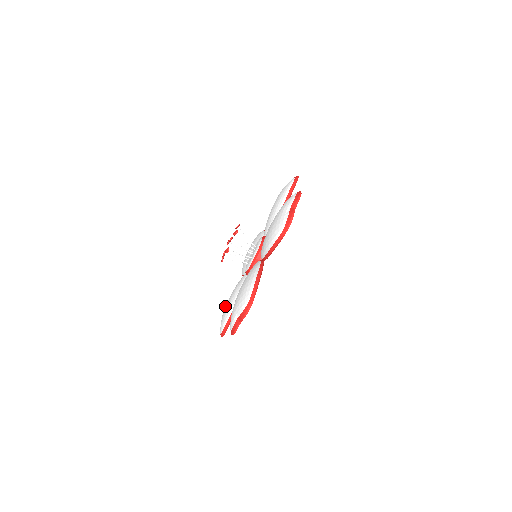
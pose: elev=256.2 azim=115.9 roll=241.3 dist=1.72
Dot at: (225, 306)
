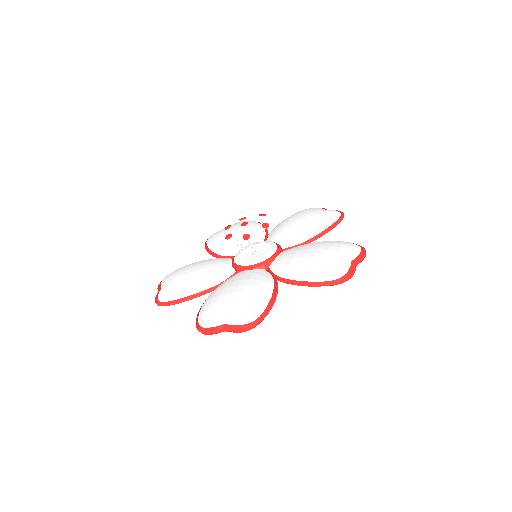
Dot at: (180, 273)
